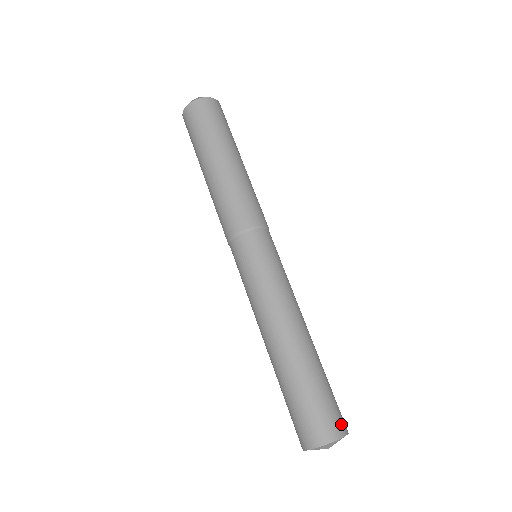
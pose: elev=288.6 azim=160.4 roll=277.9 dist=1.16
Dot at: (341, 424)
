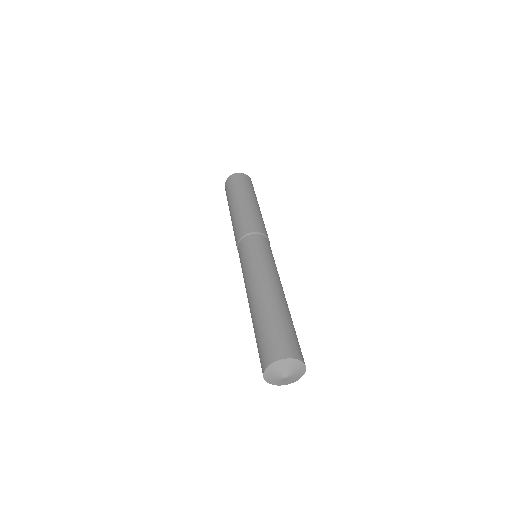
Dot at: occluded
